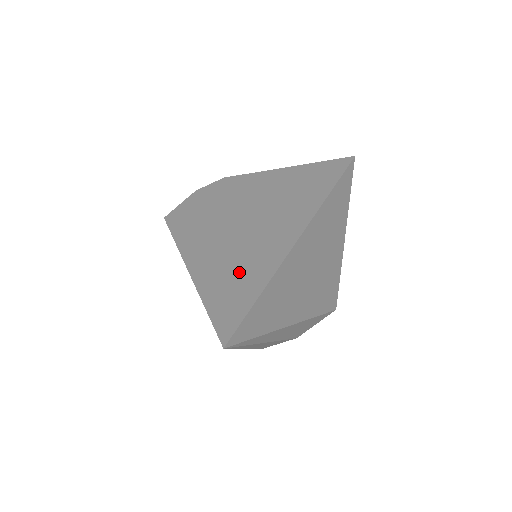
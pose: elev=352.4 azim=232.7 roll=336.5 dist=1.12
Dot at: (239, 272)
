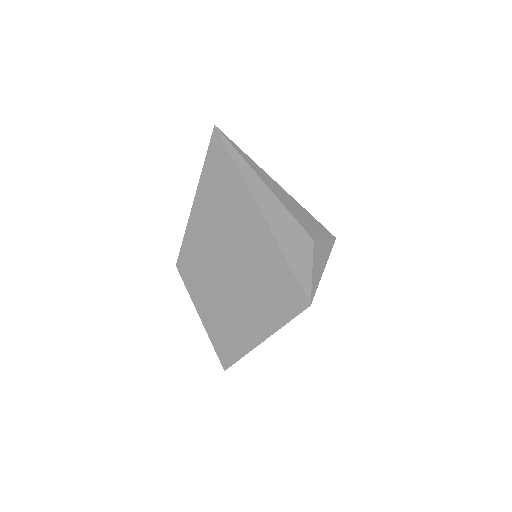
Dot at: occluded
